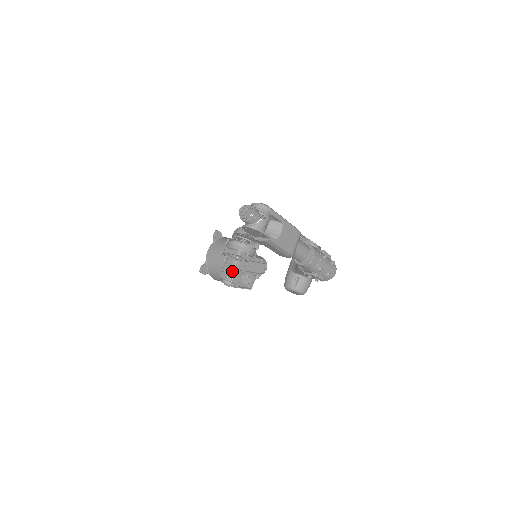
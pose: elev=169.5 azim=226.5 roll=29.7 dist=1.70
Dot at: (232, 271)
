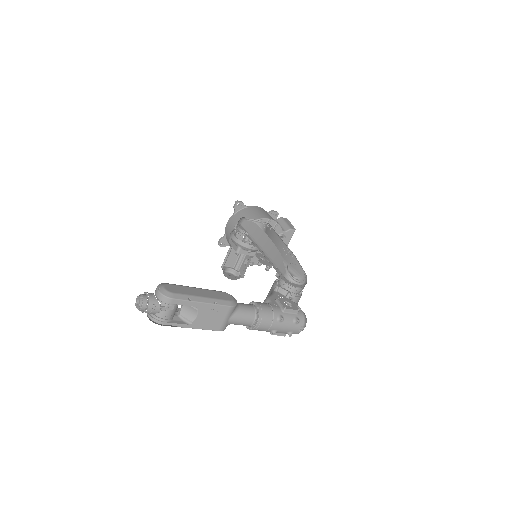
Dot at: (240, 259)
